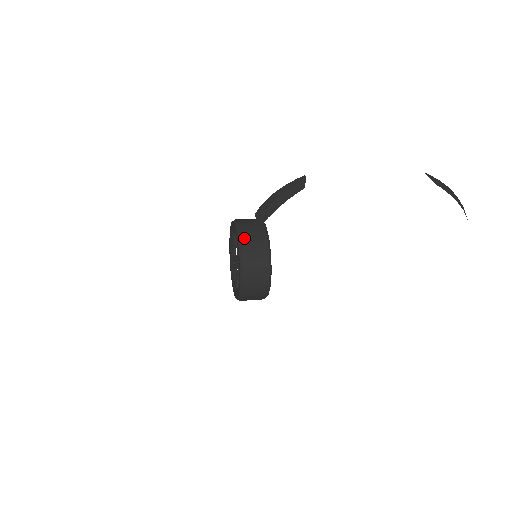
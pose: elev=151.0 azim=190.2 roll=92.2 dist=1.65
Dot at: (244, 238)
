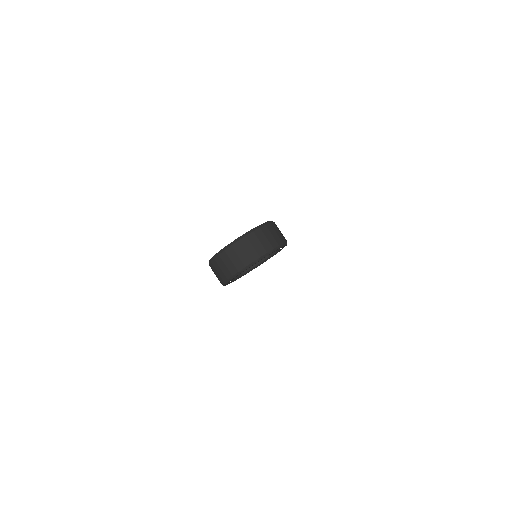
Dot at: occluded
